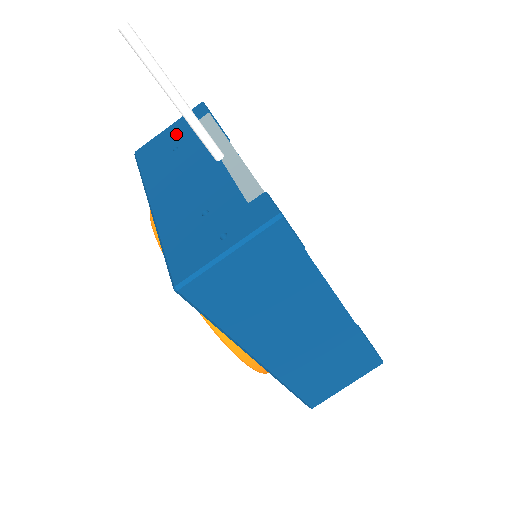
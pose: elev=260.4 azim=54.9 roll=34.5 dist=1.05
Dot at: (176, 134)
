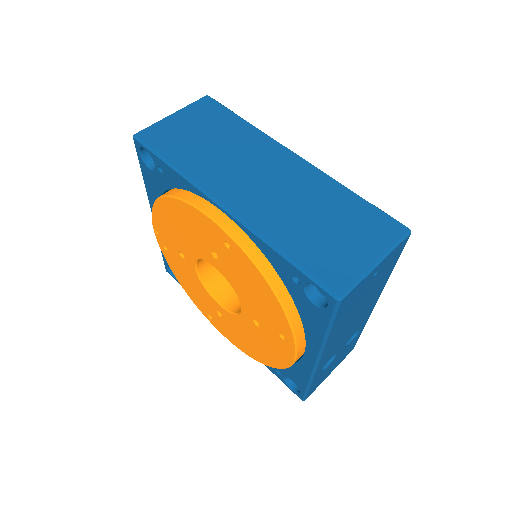
Dot at: occluded
